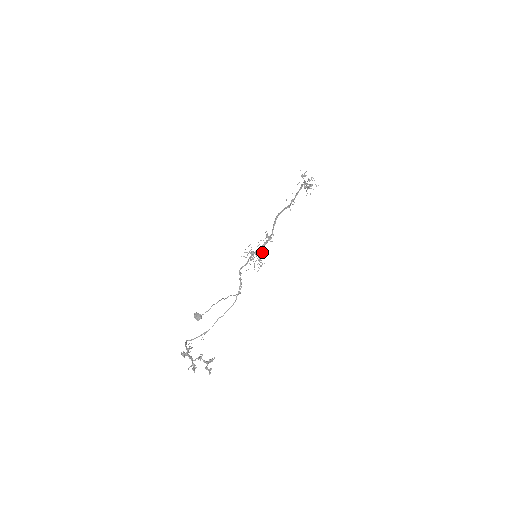
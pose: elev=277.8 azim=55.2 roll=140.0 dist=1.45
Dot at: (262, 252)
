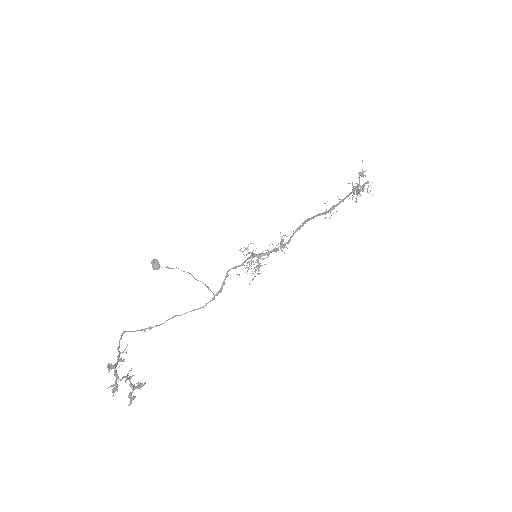
Dot at: (265, 258)
